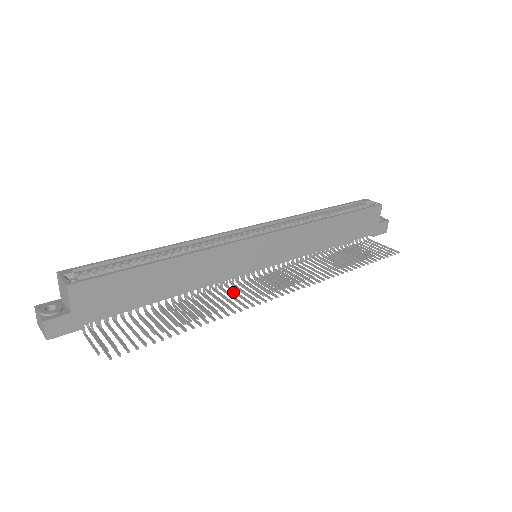
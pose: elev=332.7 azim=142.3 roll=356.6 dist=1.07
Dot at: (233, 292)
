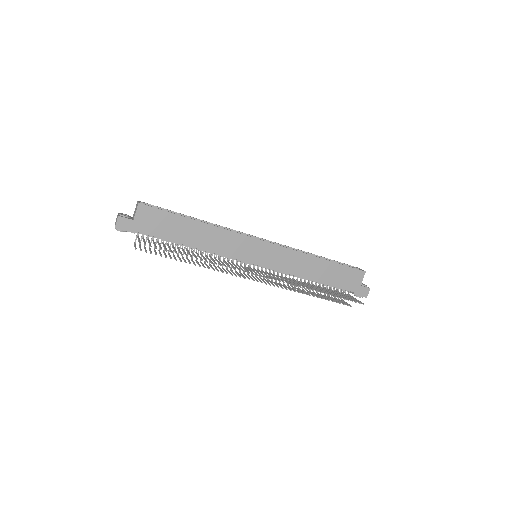
Dot at: occluded
